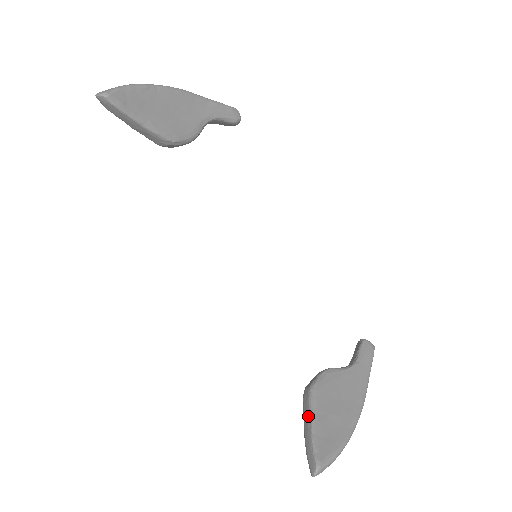
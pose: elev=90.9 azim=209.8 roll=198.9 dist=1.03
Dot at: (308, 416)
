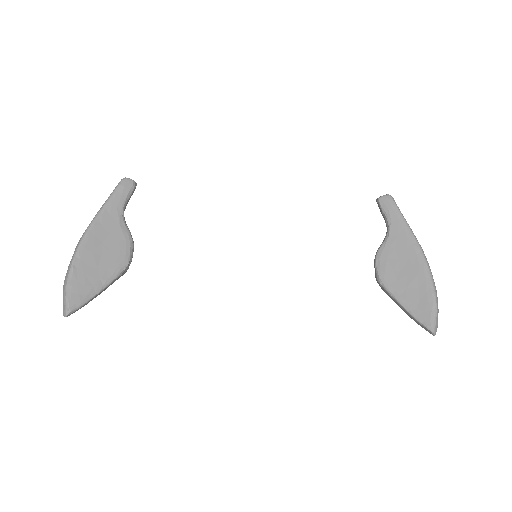
Dot at: (396, 302)
